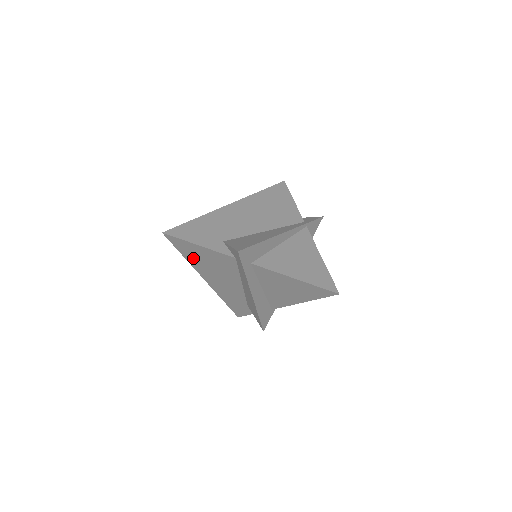
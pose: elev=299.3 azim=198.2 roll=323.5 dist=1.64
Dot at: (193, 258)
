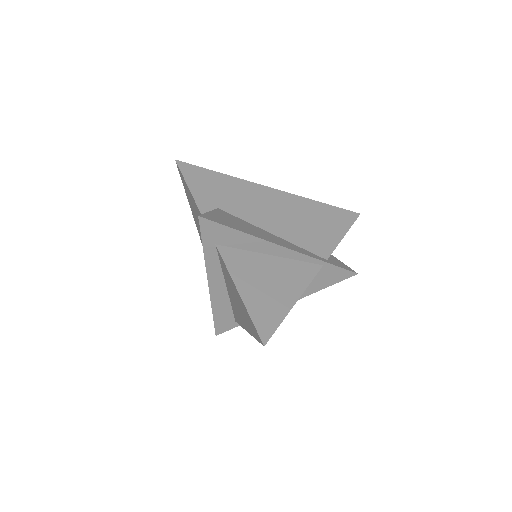
Dot at: (192, 208)
